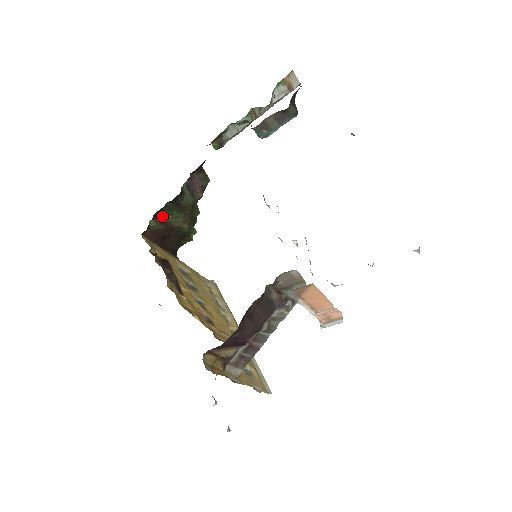
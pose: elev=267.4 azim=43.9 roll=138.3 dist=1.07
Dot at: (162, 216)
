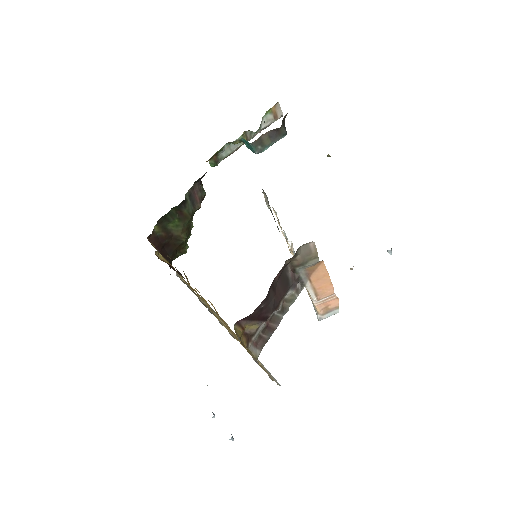
Dot at: (164, 223)
